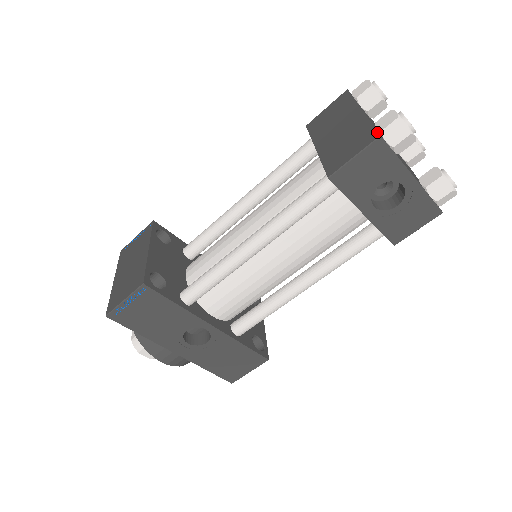
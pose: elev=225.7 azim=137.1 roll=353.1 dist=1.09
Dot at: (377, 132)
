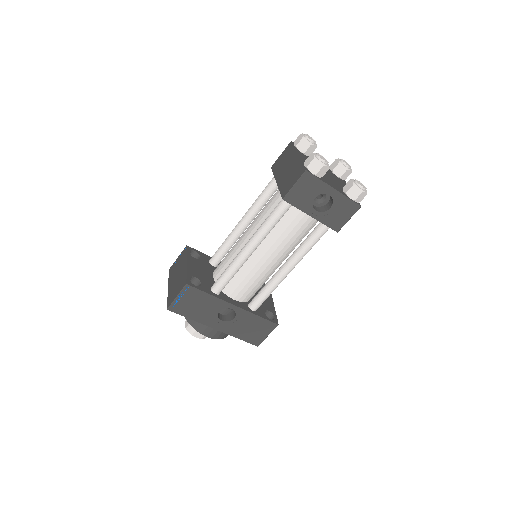
Dot at: (304, 168)
